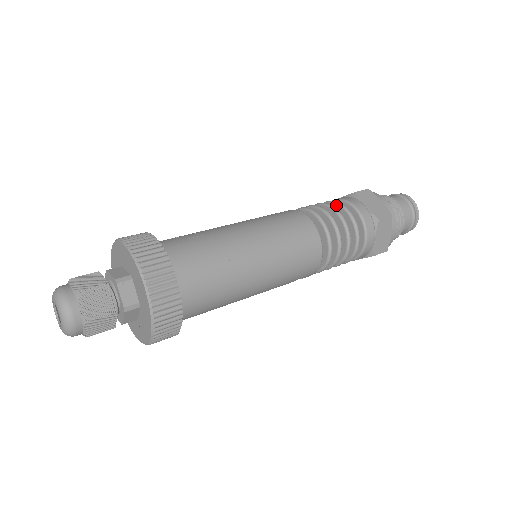
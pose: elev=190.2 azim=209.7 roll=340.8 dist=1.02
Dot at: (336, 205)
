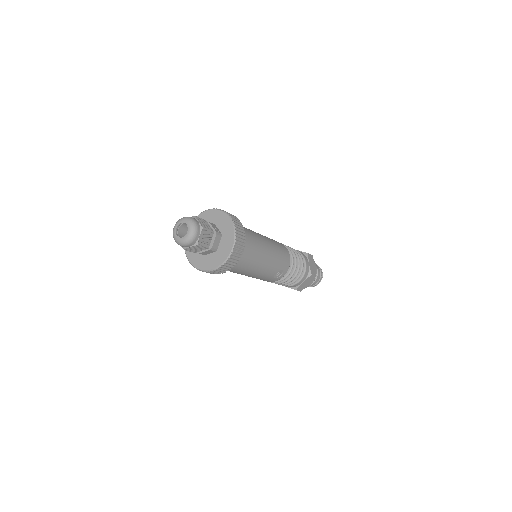
Dot at: occluded
